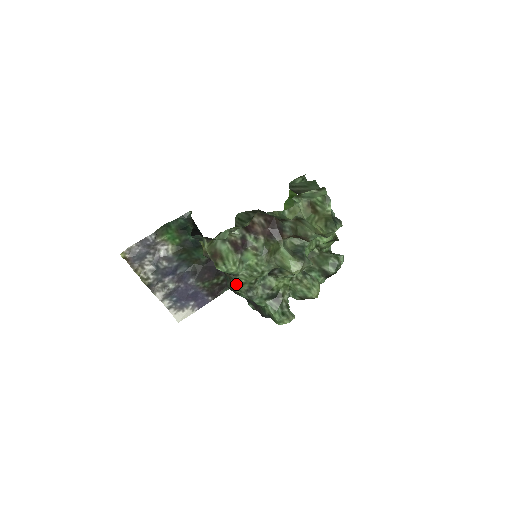
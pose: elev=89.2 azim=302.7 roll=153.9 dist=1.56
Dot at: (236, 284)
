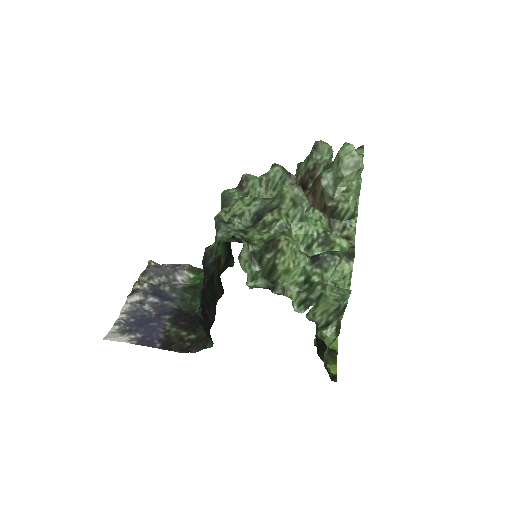
Dot at: (221, 211)
